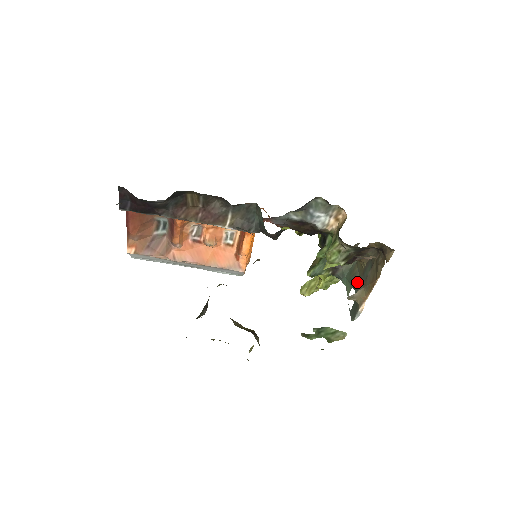
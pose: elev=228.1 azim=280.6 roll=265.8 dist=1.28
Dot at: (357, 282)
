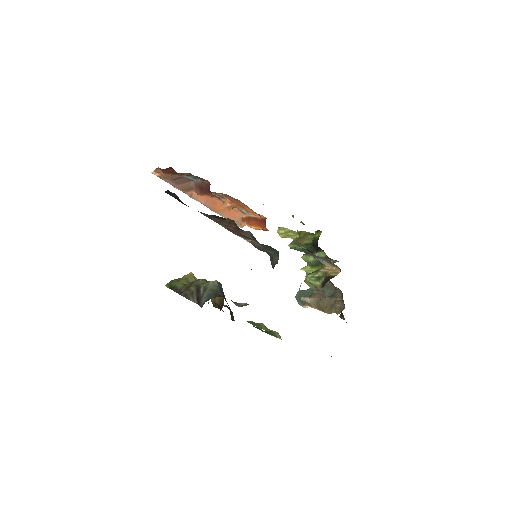
Dot at: occluded
